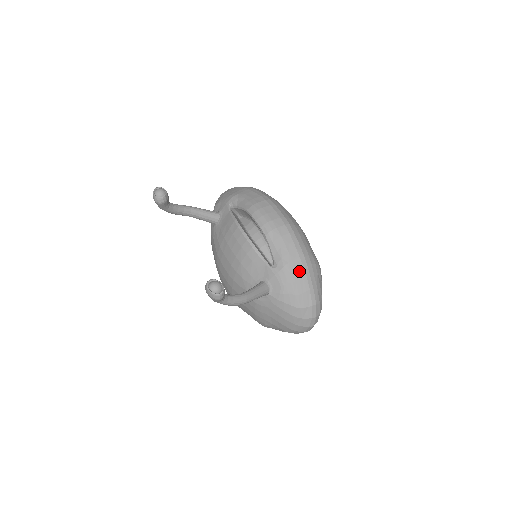
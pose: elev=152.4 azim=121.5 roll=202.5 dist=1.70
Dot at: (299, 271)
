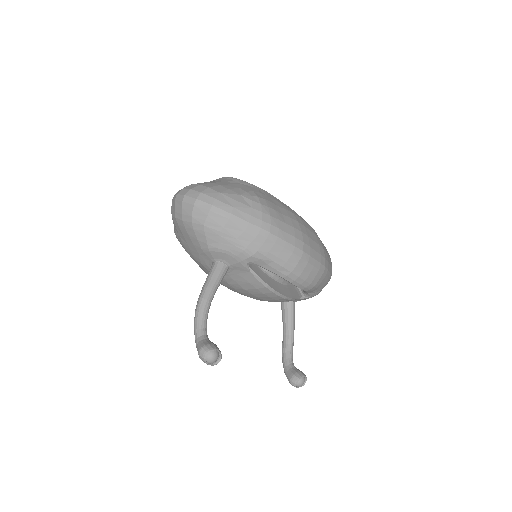
Dot at: occluded
